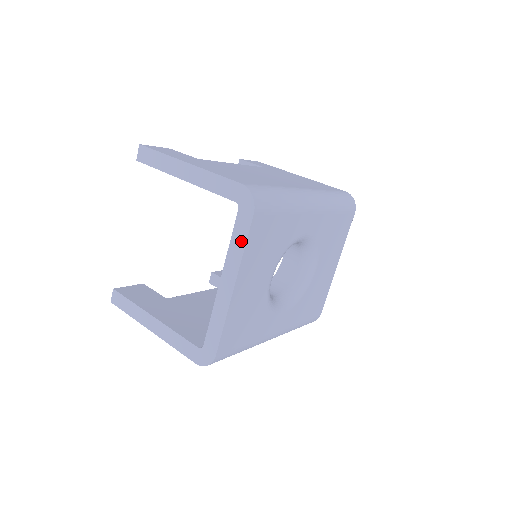
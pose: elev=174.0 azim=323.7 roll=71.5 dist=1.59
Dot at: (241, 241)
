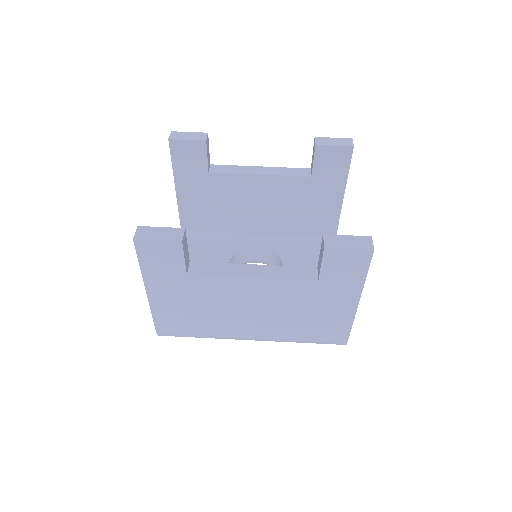
Dot at: occluded
